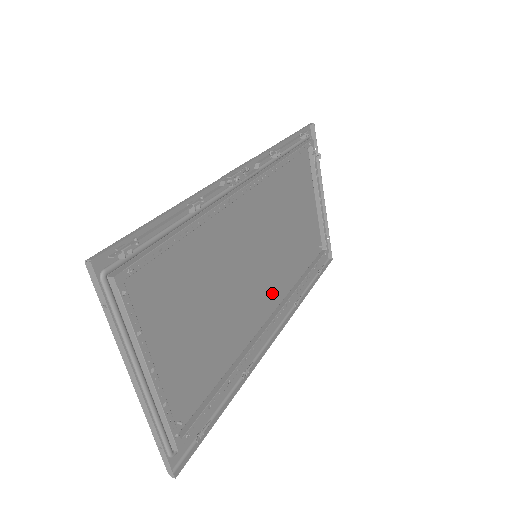
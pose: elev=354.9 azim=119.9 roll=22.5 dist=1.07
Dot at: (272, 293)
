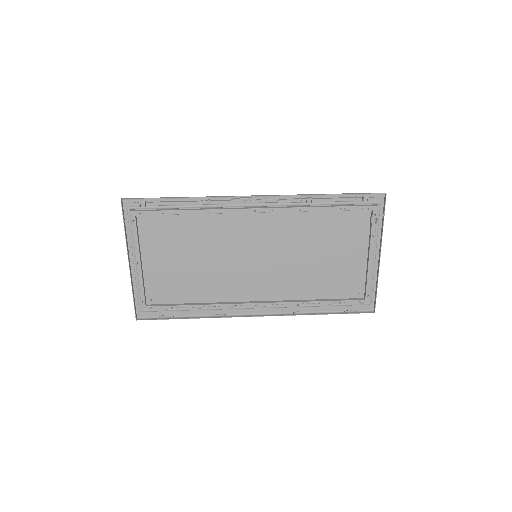
Dot at: (268, 289)
